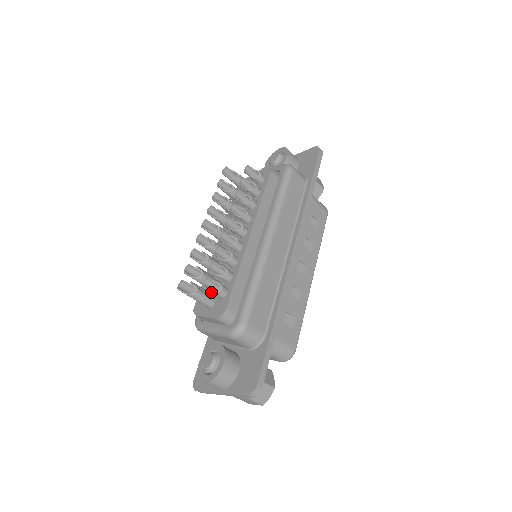
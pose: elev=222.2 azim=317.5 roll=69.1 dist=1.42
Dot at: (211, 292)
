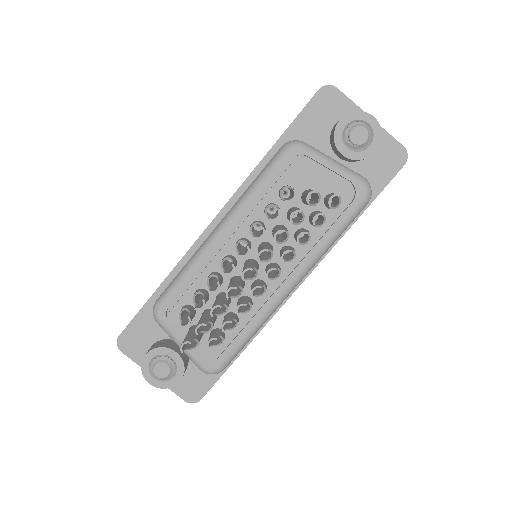
Dot at: (210, 344)
